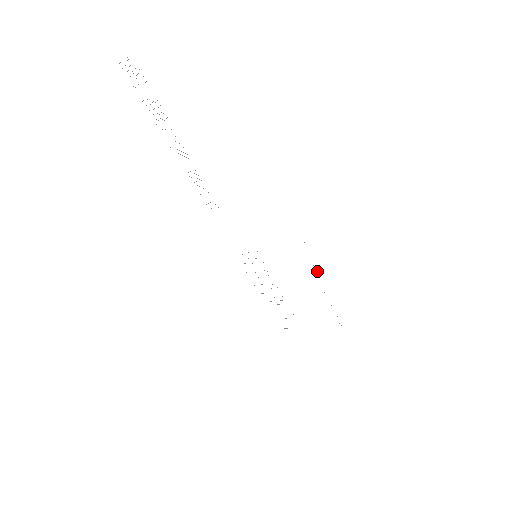
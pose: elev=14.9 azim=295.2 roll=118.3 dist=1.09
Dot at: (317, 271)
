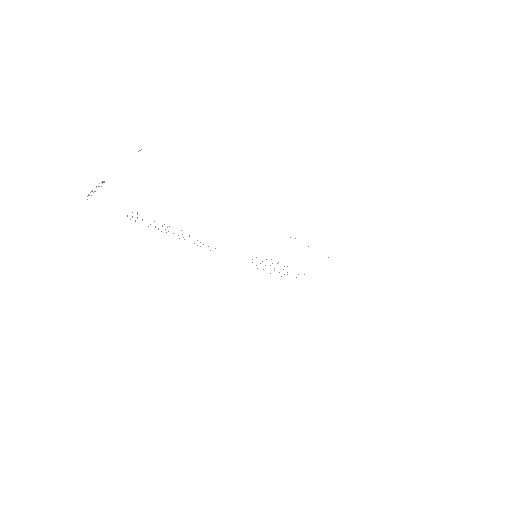
Dot at: occluded
